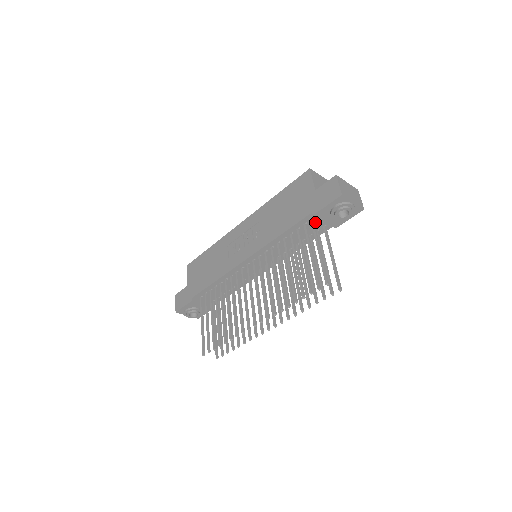
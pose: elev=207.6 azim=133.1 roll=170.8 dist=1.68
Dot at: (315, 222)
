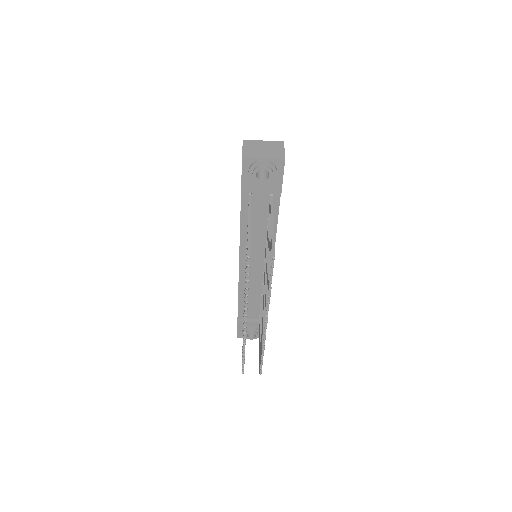
Dot at: (257, 197)
